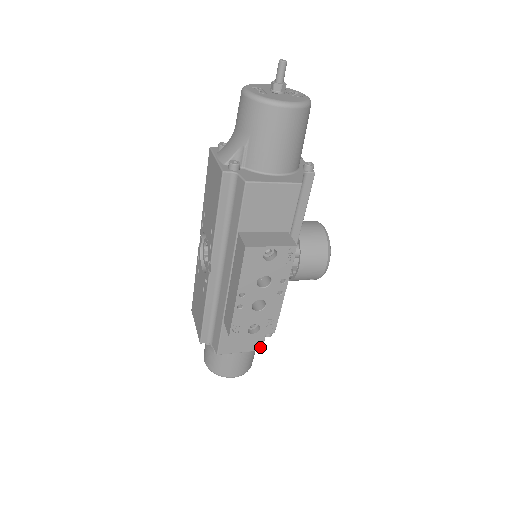
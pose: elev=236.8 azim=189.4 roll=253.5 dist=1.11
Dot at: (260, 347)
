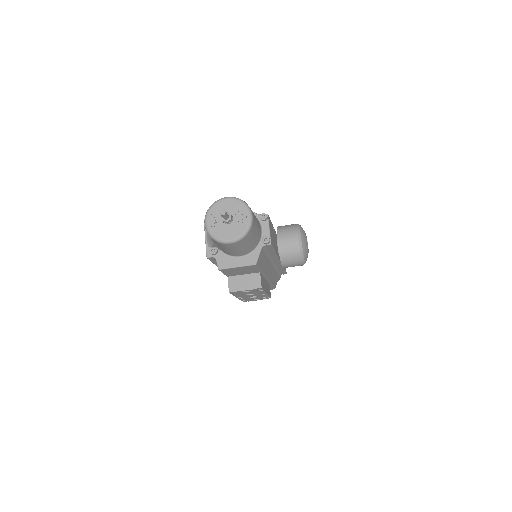
Dot at: occluded
